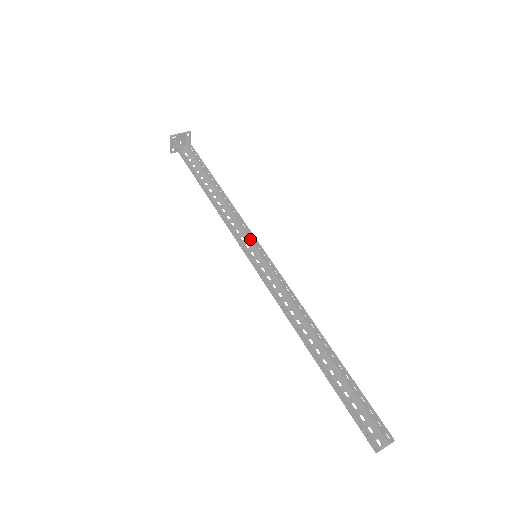
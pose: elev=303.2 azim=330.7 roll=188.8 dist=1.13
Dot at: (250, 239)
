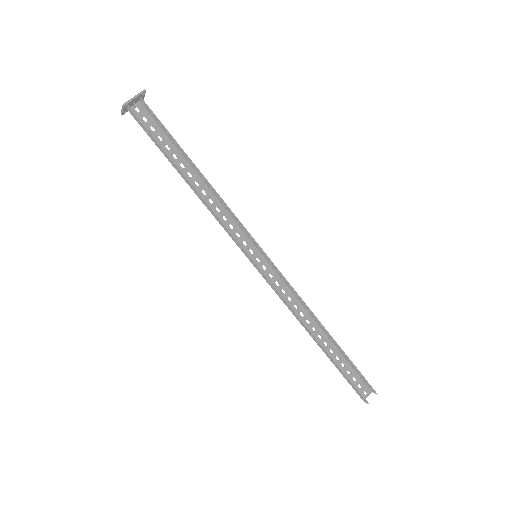
Dot at: (246, 234)
